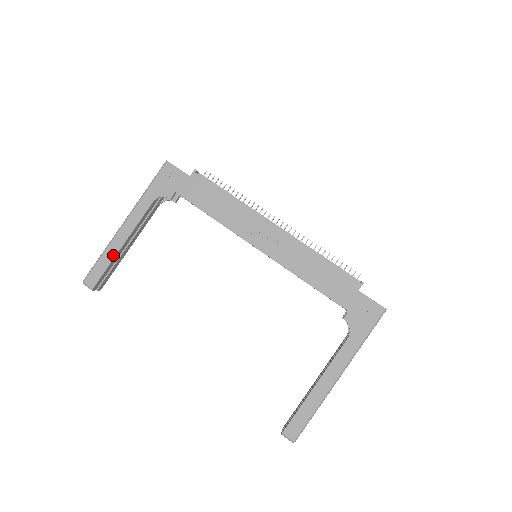
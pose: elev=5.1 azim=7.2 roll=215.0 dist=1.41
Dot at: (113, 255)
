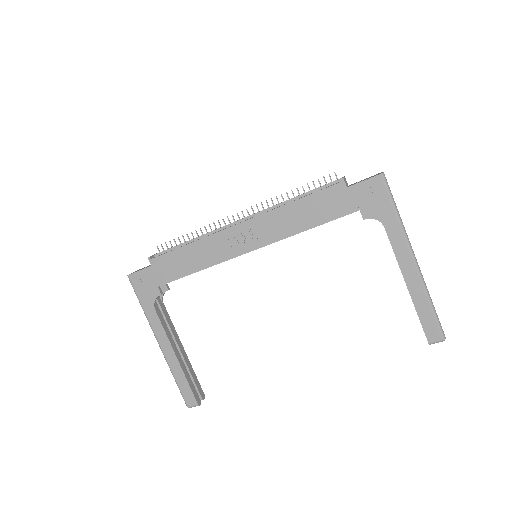
Dot at: (180, 371)
